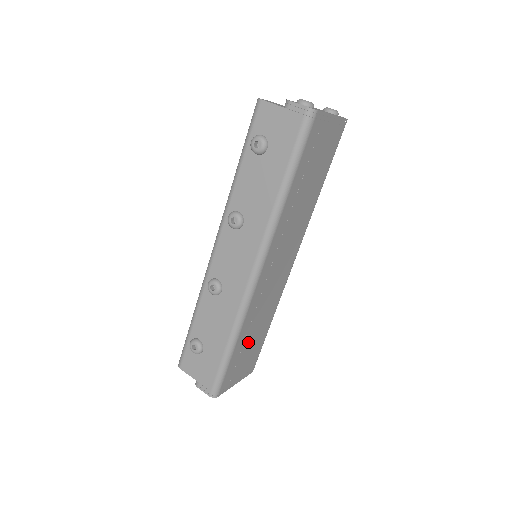
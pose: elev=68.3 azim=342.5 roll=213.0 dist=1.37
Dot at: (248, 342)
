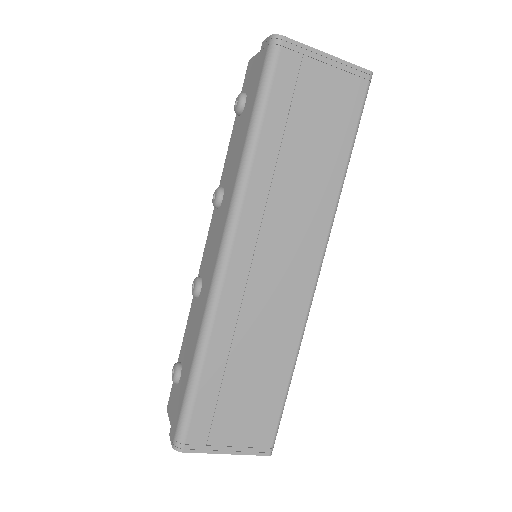
Dot at: (236, 380)
